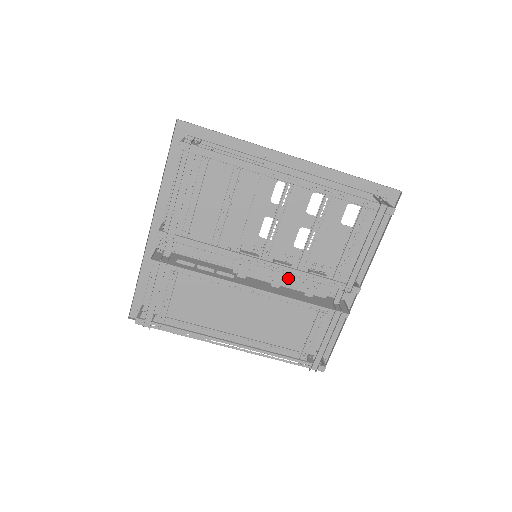
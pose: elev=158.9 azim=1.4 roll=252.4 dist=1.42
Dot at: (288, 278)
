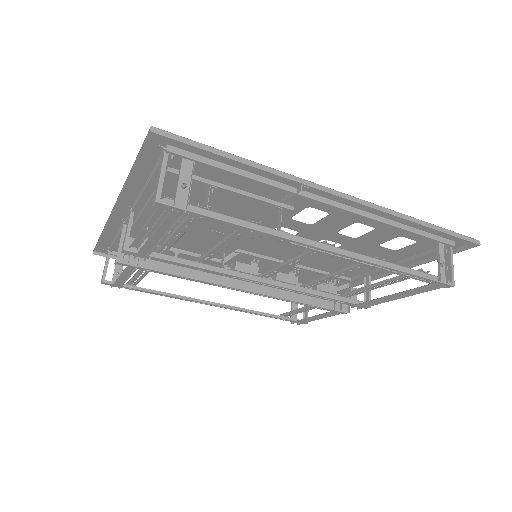
Dot at: occluded
